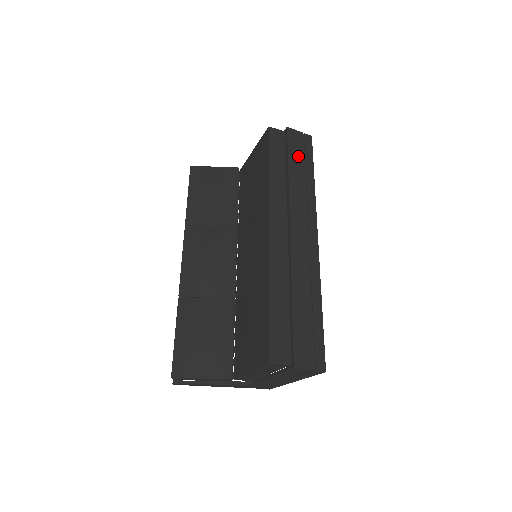
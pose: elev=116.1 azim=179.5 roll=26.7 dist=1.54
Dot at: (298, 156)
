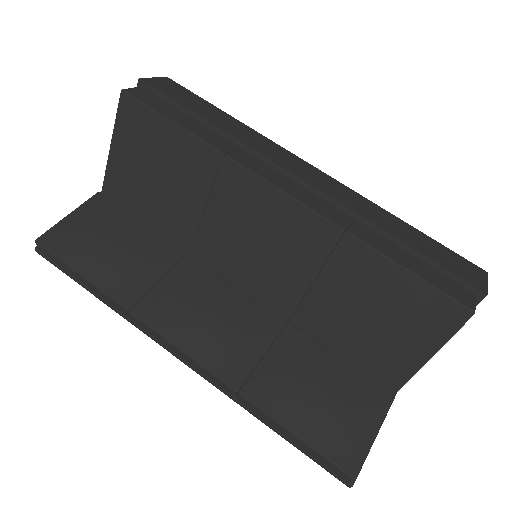
Dot at: (190, 102)
